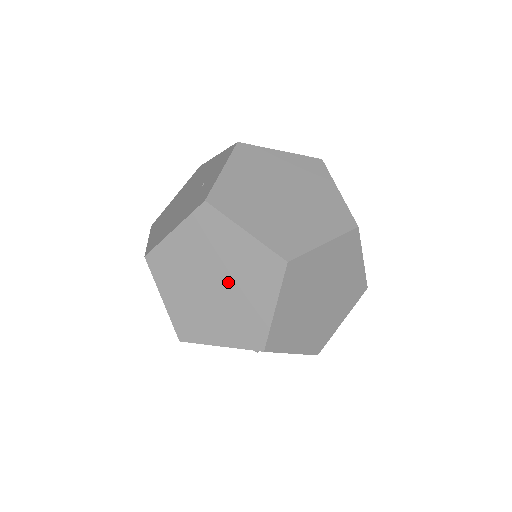
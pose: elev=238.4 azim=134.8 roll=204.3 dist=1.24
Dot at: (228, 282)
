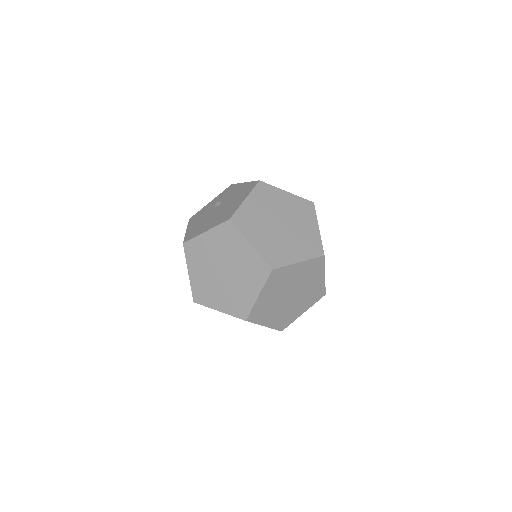
Dot at: occluded
